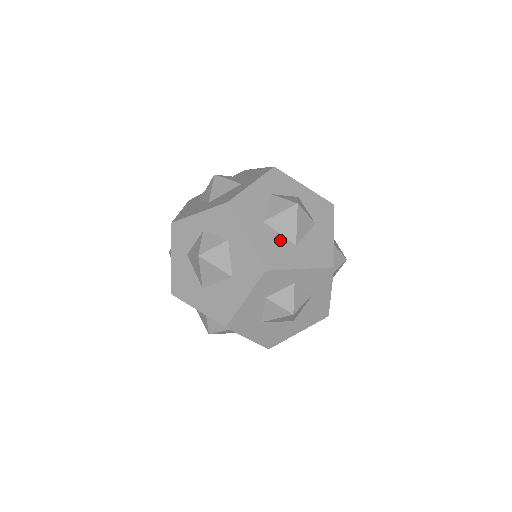
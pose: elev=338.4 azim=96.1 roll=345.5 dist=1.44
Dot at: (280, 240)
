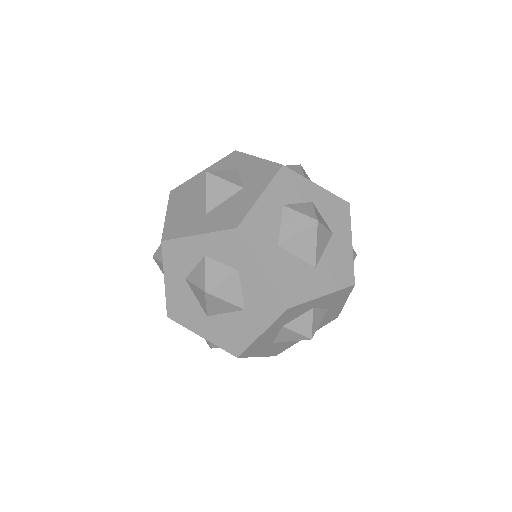
Dot at: (298, 265)
